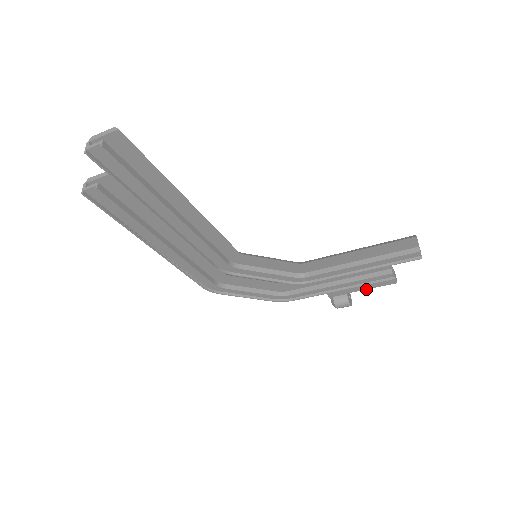
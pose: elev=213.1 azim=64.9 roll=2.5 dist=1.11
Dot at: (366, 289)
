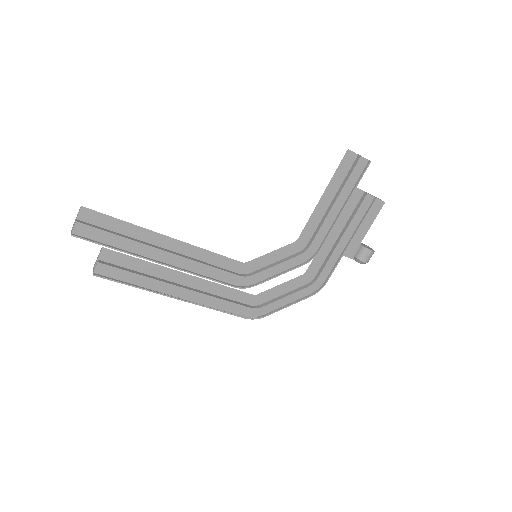
Dot at: (369, 228)
